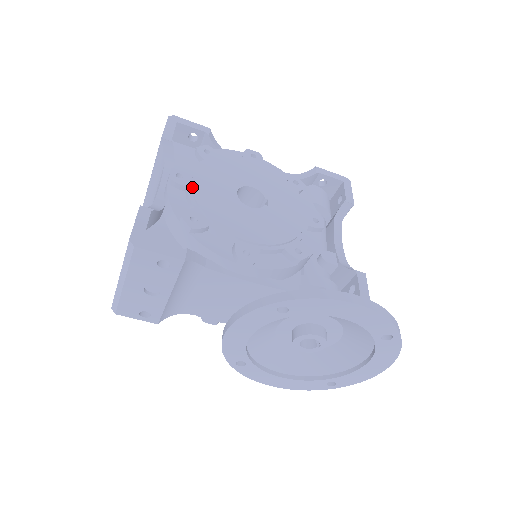
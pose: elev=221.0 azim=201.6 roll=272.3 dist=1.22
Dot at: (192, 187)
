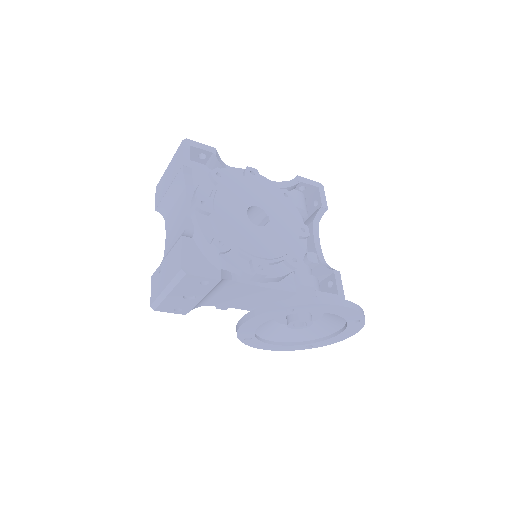
Dot at: (215, 214)
